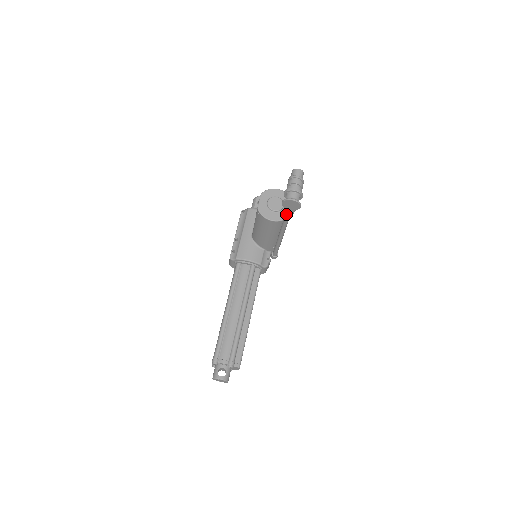
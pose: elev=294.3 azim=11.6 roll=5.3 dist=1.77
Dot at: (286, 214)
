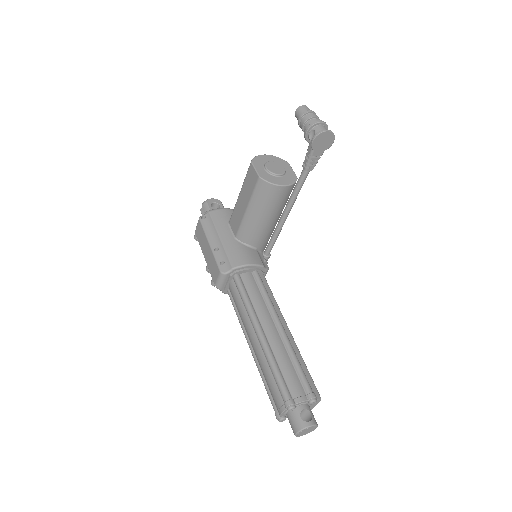
Dot at: (311, 163)
